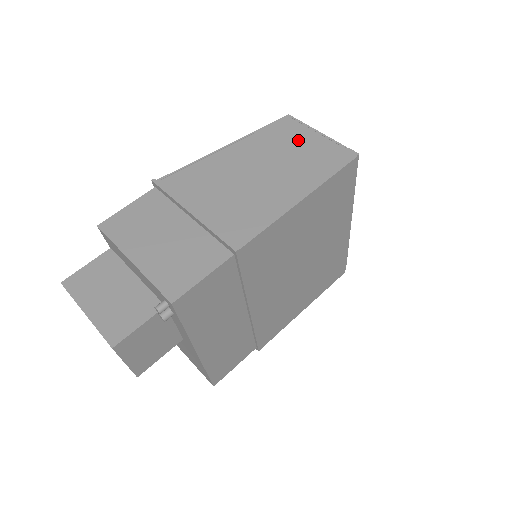
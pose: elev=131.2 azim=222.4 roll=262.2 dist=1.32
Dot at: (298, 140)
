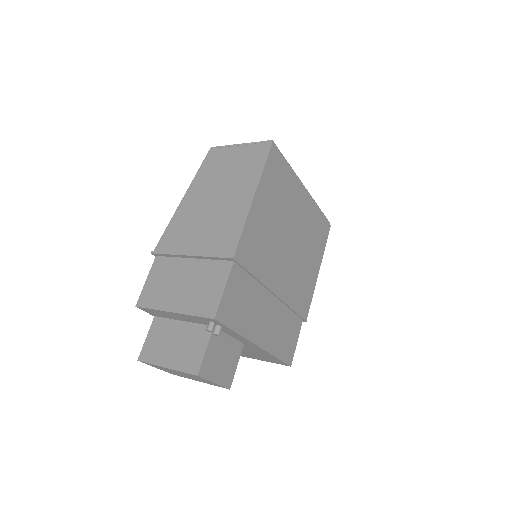
Dot at: (227, 160)
